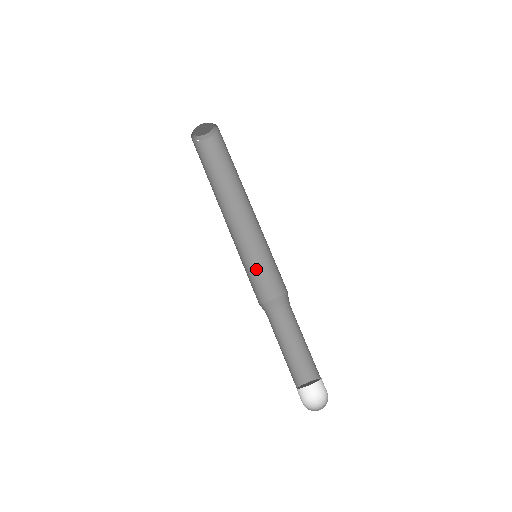
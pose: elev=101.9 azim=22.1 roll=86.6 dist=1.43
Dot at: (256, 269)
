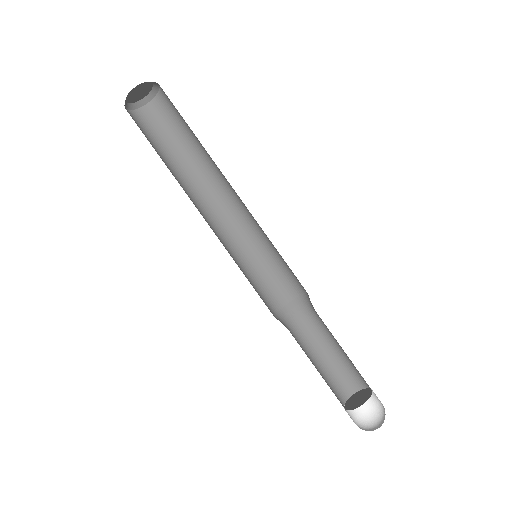
Dot at: (256, 271)
